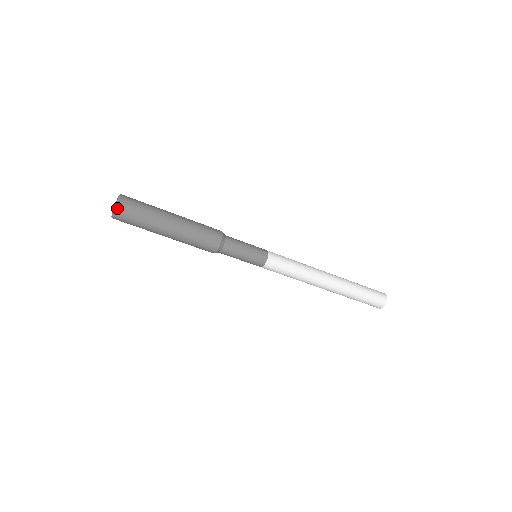
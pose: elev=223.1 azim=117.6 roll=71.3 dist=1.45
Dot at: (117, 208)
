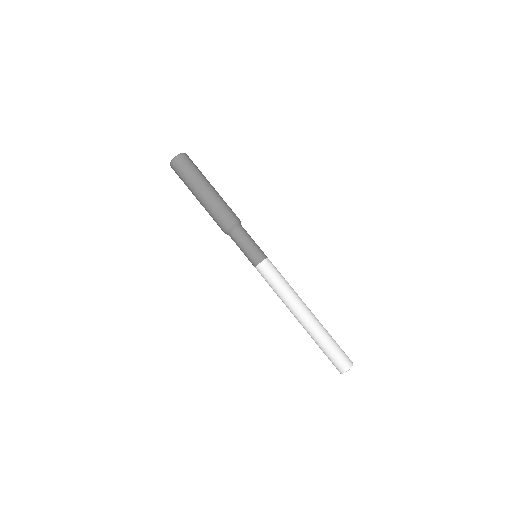
Dot at: (182, 154)
